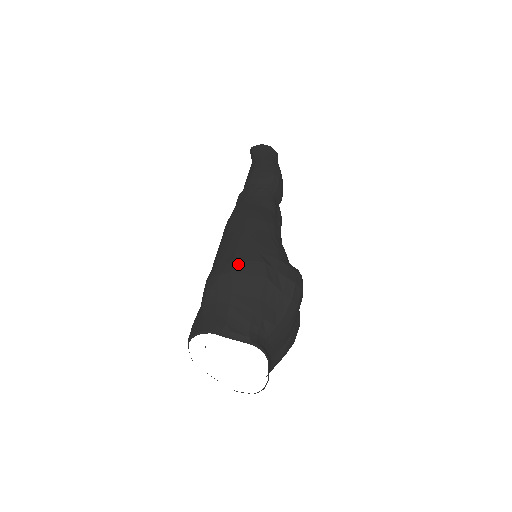
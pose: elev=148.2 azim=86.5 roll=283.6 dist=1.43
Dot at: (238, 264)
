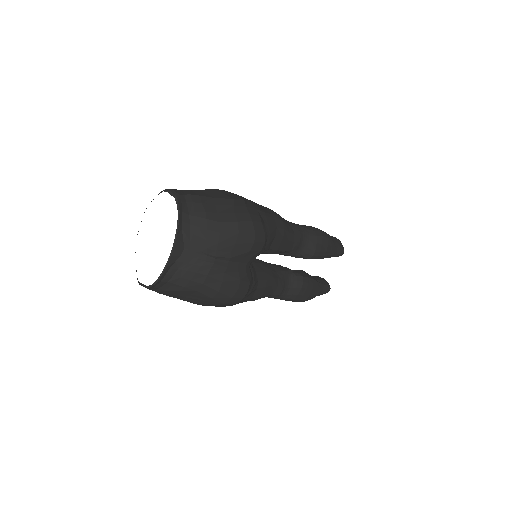
Dot at: (225, 191)
